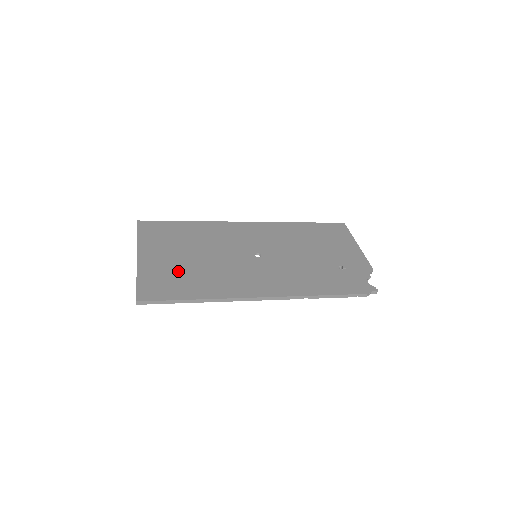
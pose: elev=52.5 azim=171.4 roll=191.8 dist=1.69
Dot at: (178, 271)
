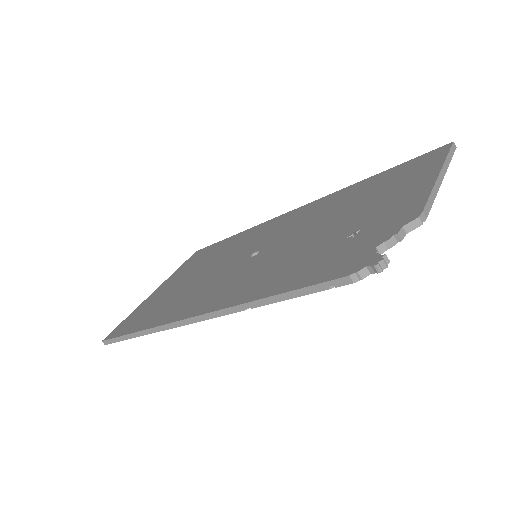
Dot at: (162, 299)
